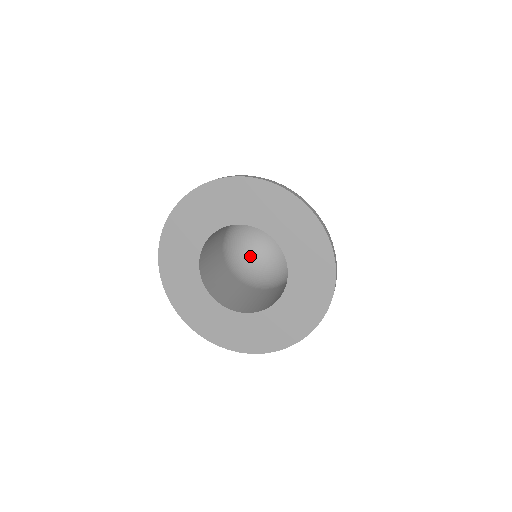
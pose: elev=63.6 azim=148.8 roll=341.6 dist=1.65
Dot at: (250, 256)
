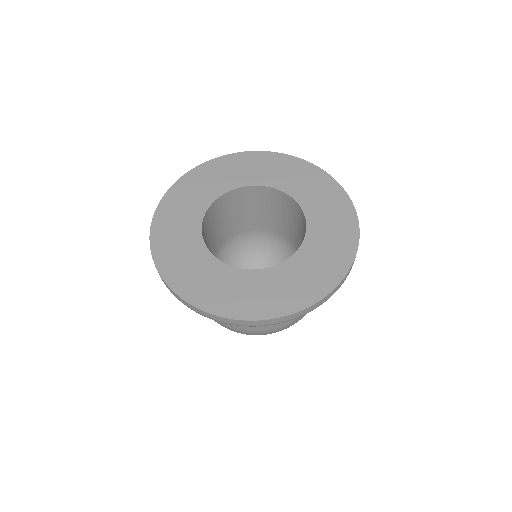
Dot at: occluded
